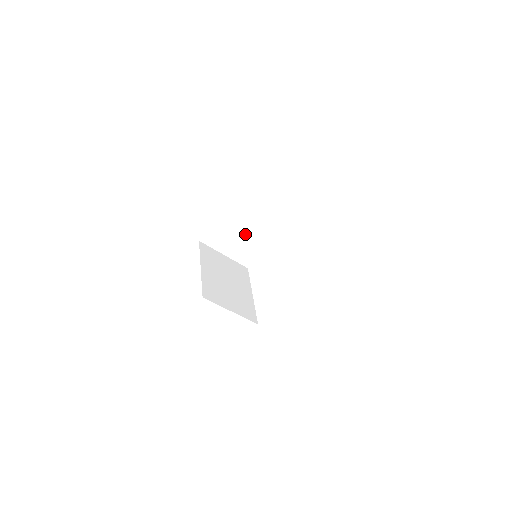
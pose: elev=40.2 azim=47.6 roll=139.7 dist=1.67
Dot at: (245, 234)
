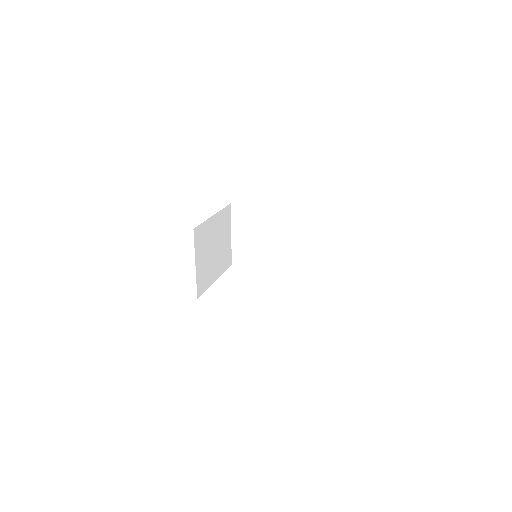
Dot at: (263, 239)
